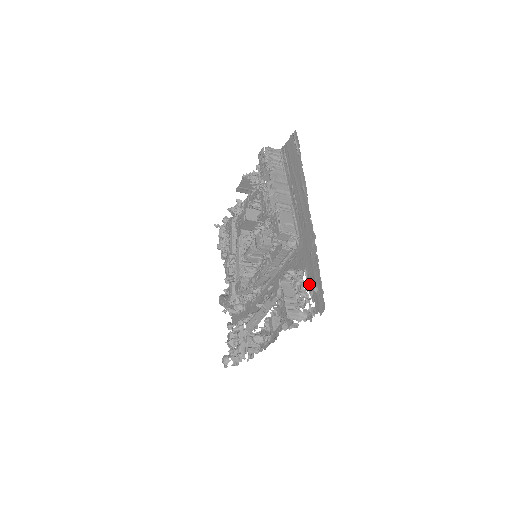
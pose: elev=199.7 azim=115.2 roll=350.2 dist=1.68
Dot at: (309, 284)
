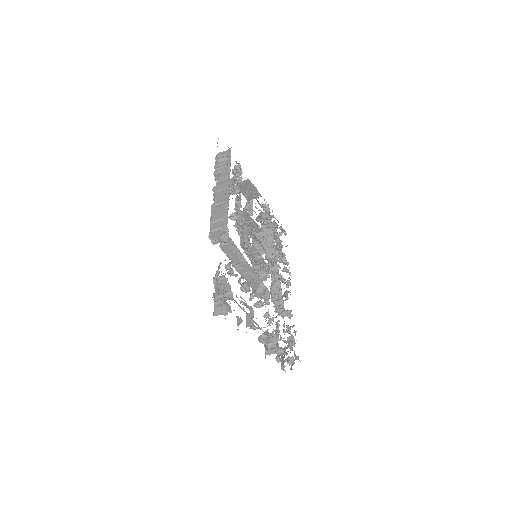
Dot at: occluded
